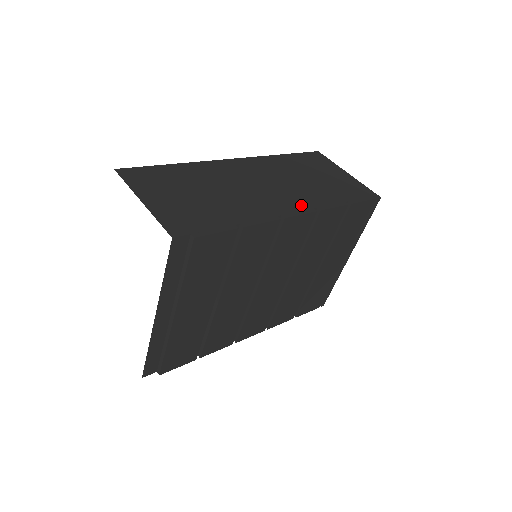
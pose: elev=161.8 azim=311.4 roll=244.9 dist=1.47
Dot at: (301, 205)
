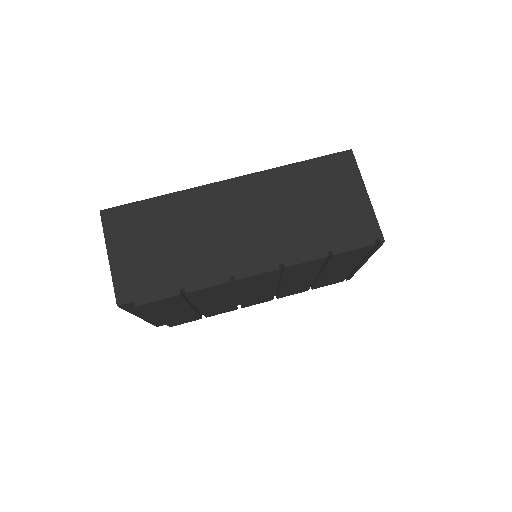
Dot at: (266, 259)
